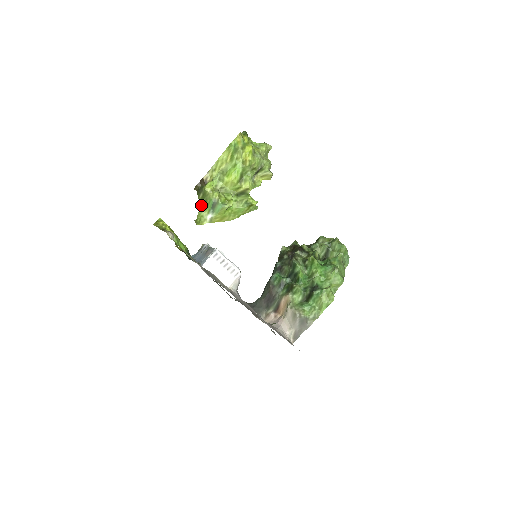
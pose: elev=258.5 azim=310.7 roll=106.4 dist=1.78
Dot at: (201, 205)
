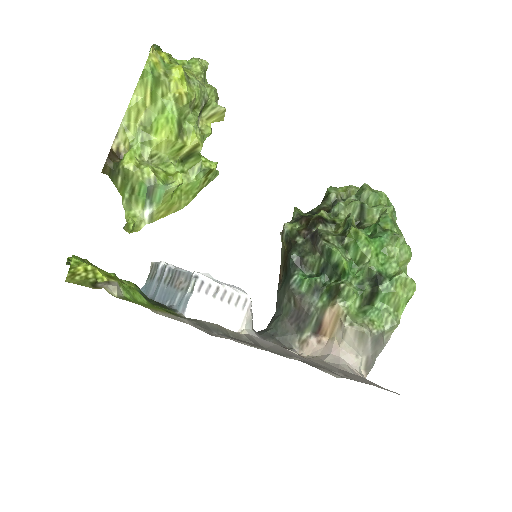
Dot at: (125, 197)
